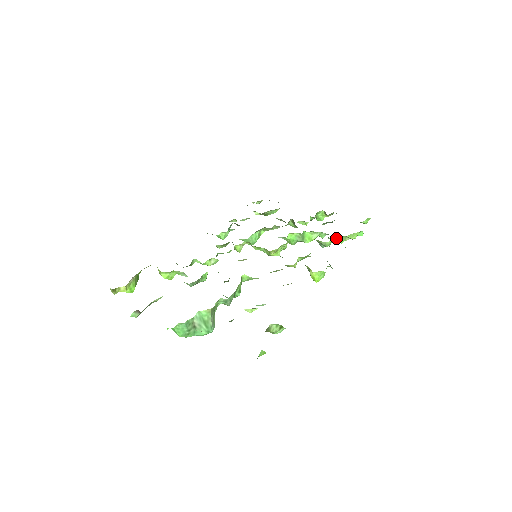
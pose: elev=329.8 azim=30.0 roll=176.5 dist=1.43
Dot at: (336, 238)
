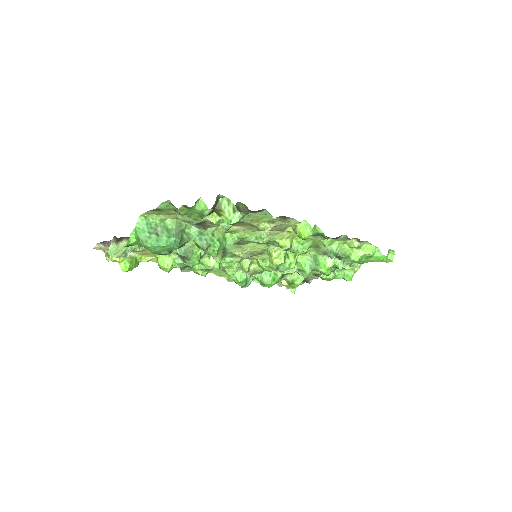
Dot at: (345, 247)
